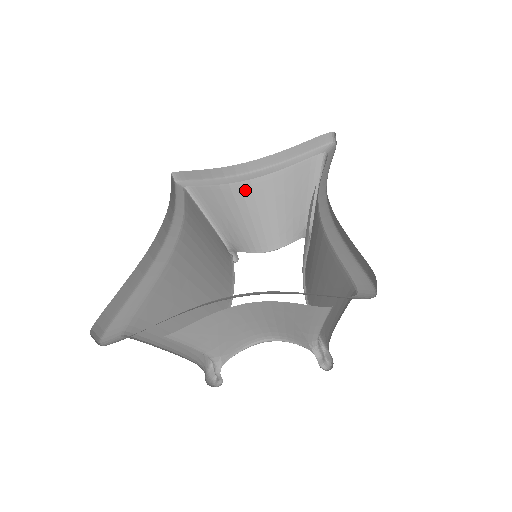
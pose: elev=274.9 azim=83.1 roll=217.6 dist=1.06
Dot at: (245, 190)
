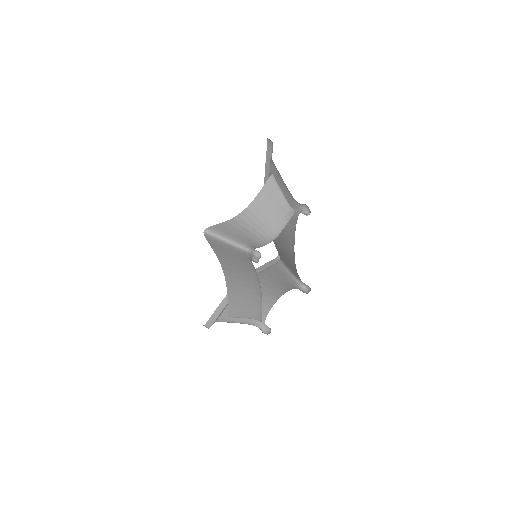
Dot at: occluded
